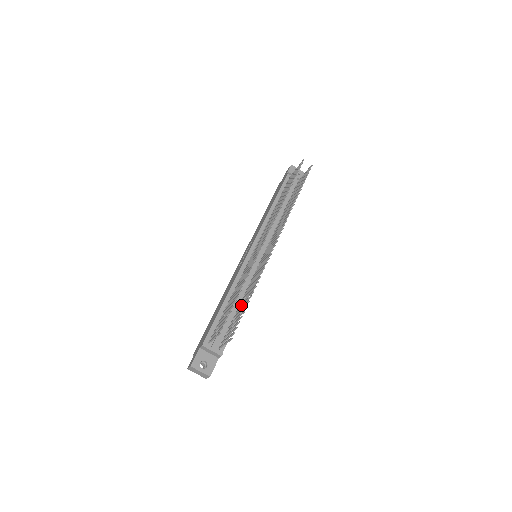
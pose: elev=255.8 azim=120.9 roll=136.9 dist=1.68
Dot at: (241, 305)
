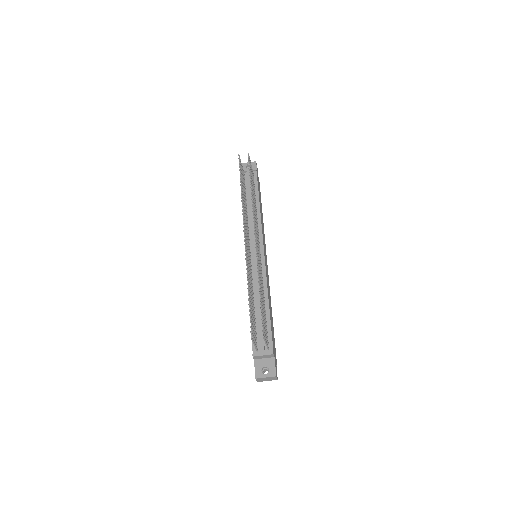
Dot at: occluded
